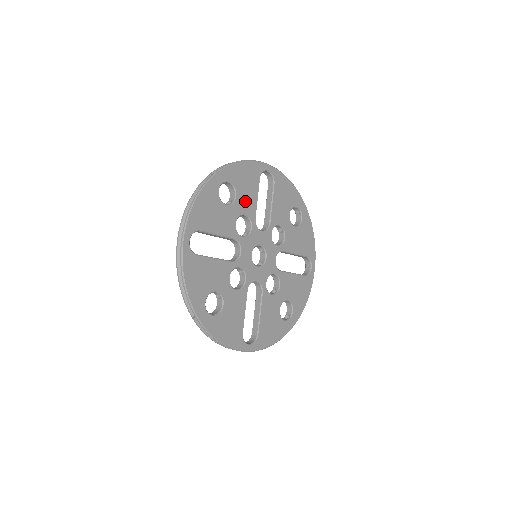
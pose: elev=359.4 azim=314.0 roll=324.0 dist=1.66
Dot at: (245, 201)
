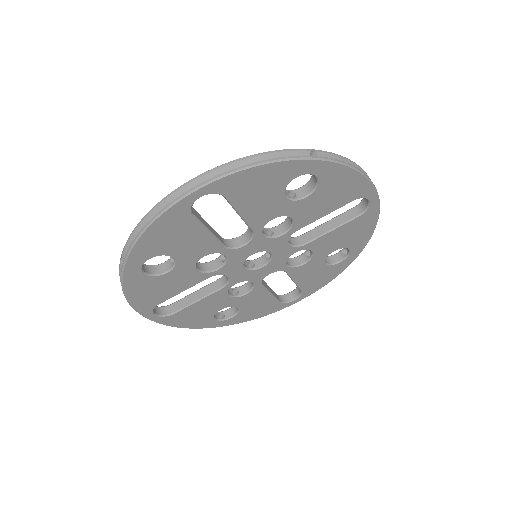
Dot at: (191, 250)
